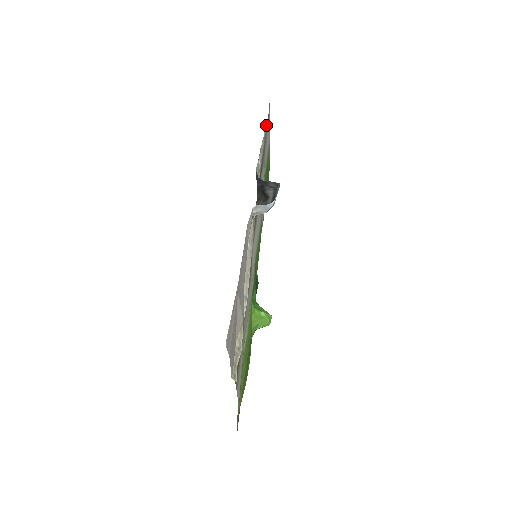
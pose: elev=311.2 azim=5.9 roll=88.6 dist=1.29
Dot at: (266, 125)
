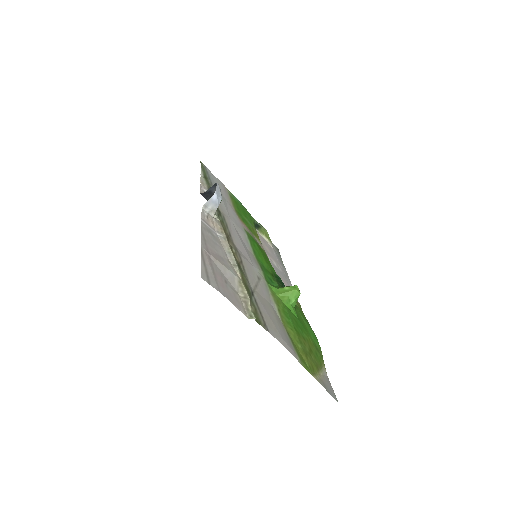
Dot at: (202, 171)
